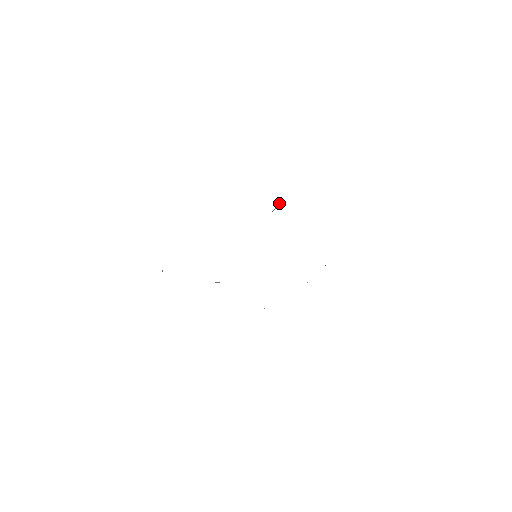
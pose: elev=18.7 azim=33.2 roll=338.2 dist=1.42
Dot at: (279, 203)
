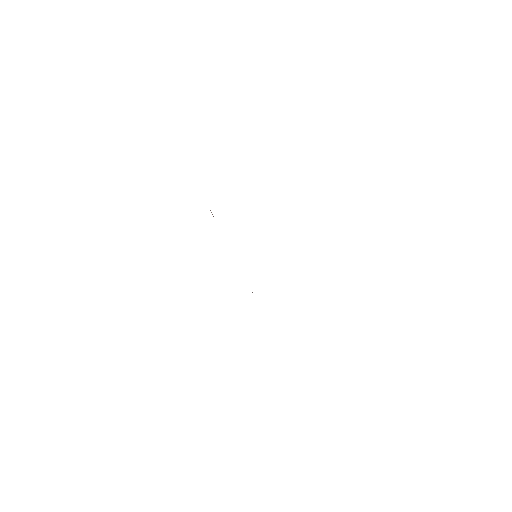
Dot at: occluded
